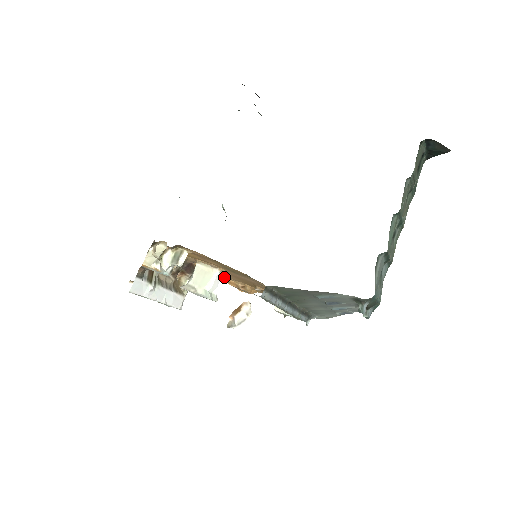
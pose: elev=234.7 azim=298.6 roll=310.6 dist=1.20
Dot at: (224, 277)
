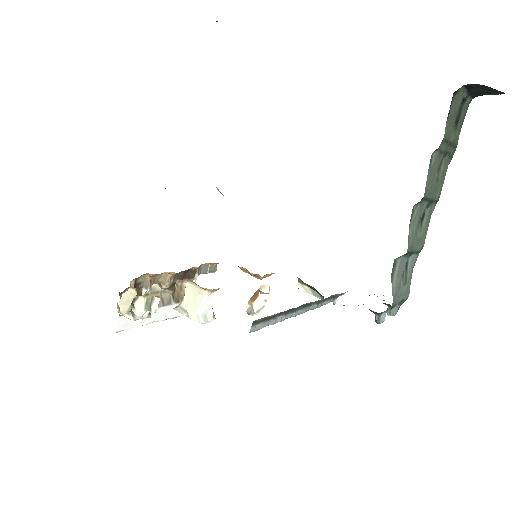
Dot at: occluded
